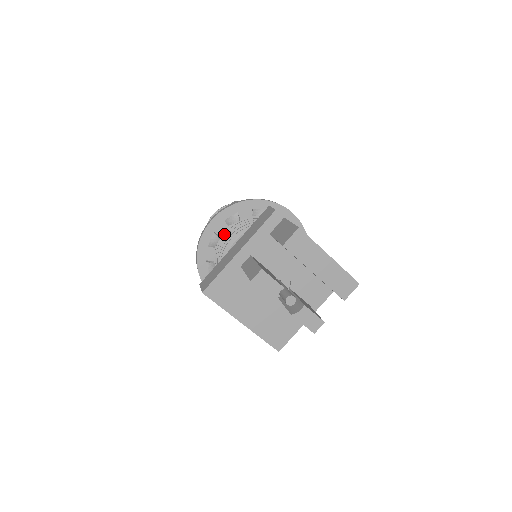
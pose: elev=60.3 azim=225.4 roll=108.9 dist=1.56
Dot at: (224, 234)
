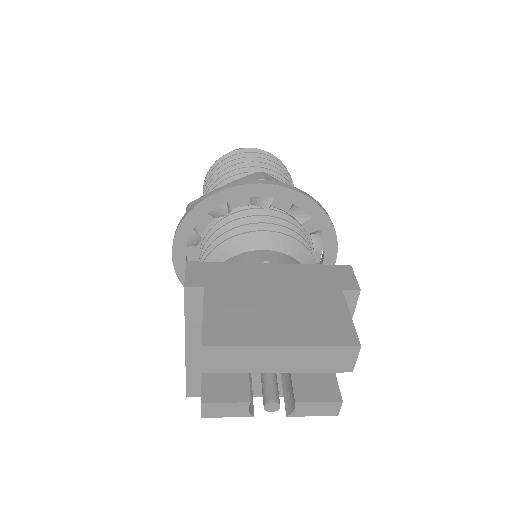
Dot at: occluded
